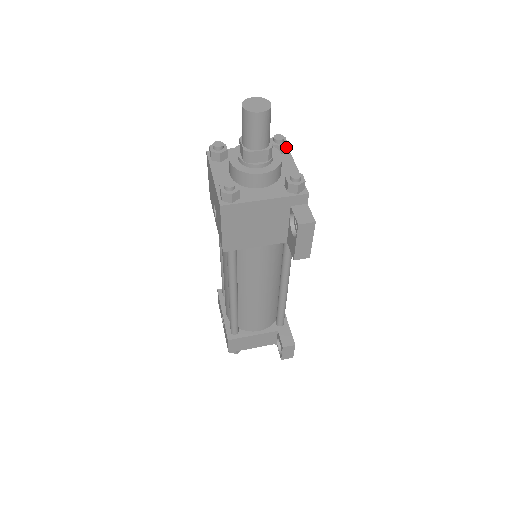
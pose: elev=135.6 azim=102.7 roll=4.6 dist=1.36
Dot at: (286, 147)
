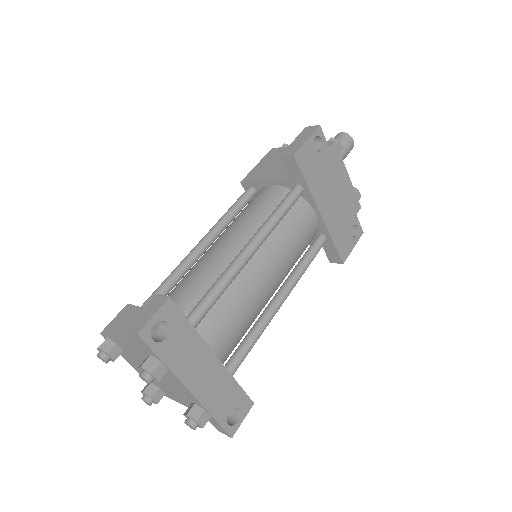
Dot at: (355, 193)
